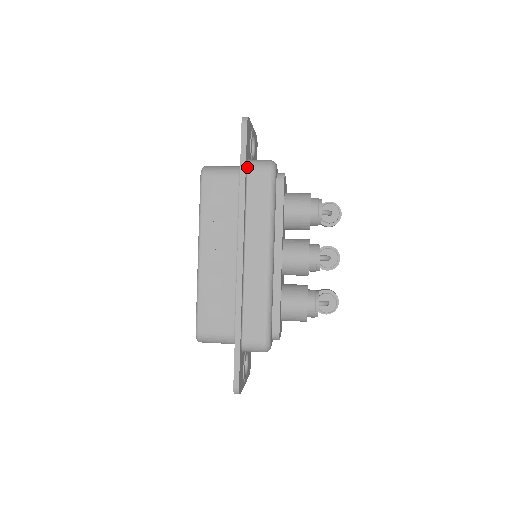
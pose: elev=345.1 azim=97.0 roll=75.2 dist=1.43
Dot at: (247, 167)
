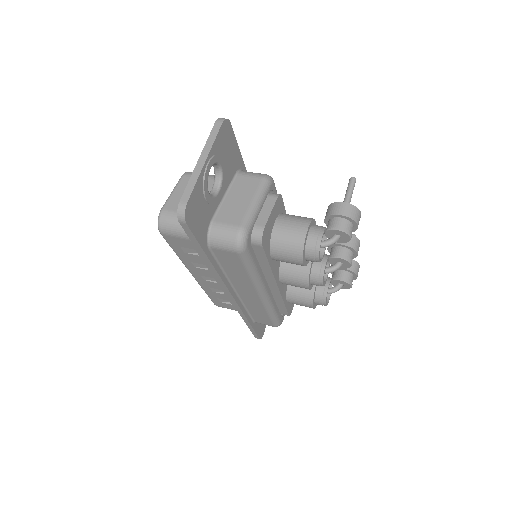
Dot at: (208, 245)
